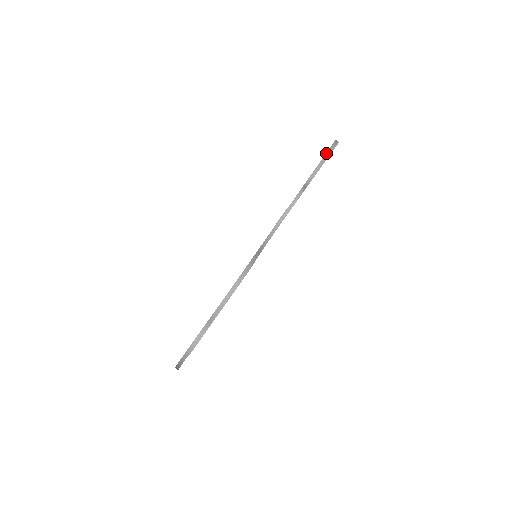
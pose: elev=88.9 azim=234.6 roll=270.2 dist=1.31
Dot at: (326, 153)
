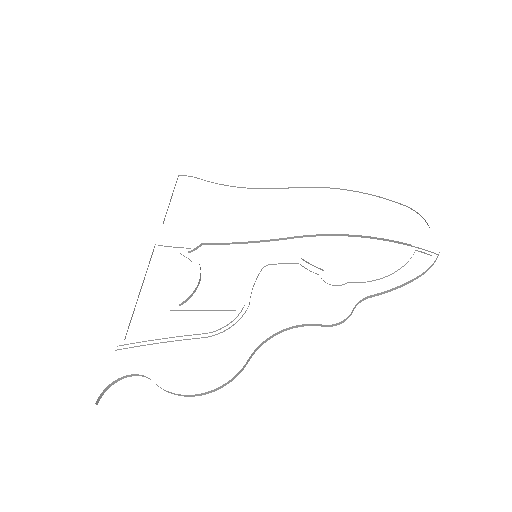
Dot at: (411, 280)
